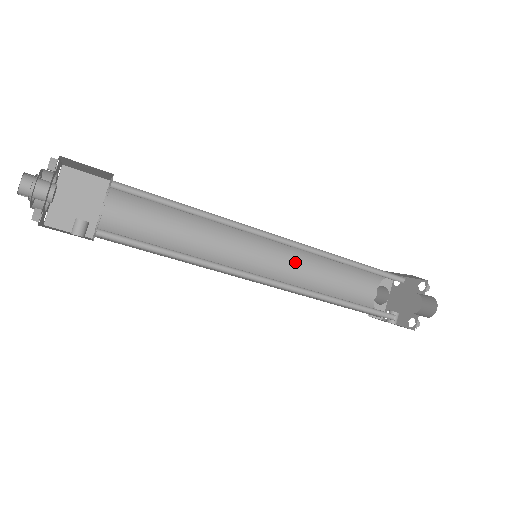
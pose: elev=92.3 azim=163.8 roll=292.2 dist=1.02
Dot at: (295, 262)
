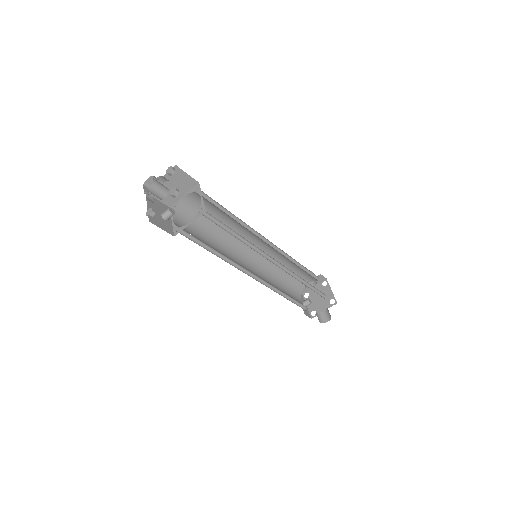
Dot at: (276, 256)
